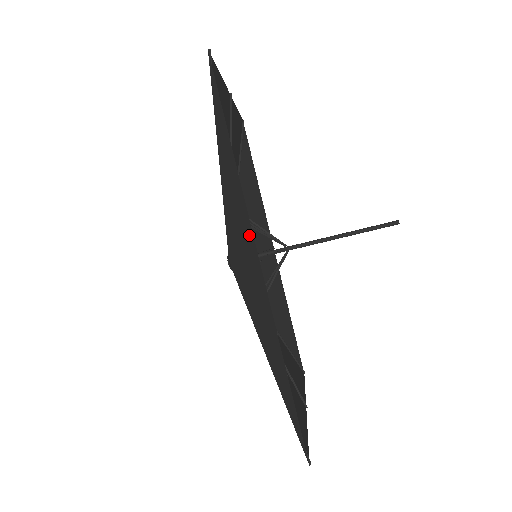
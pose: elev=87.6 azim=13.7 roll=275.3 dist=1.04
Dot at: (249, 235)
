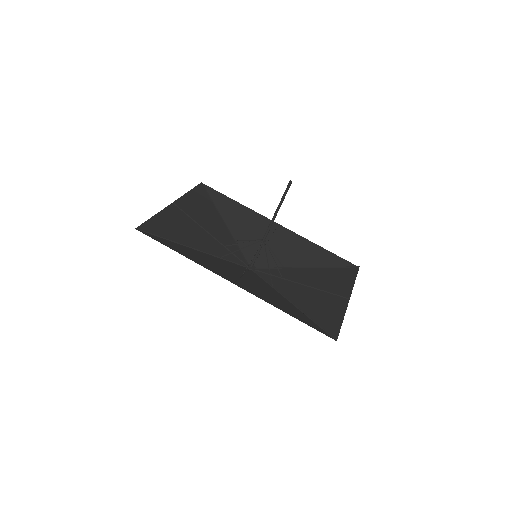
Dot at: (222, 275)
